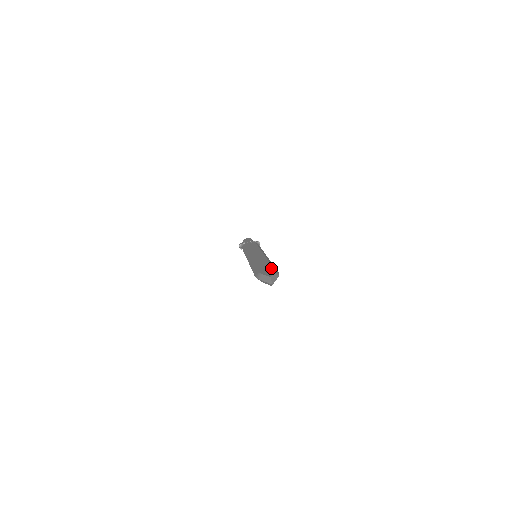
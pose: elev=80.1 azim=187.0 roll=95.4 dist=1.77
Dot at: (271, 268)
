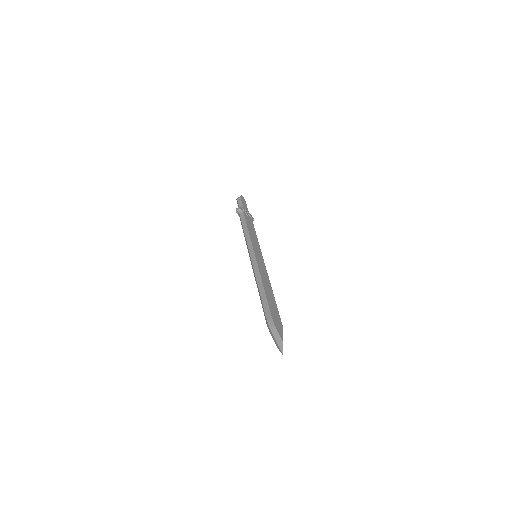
Dot at: (279, 317)
